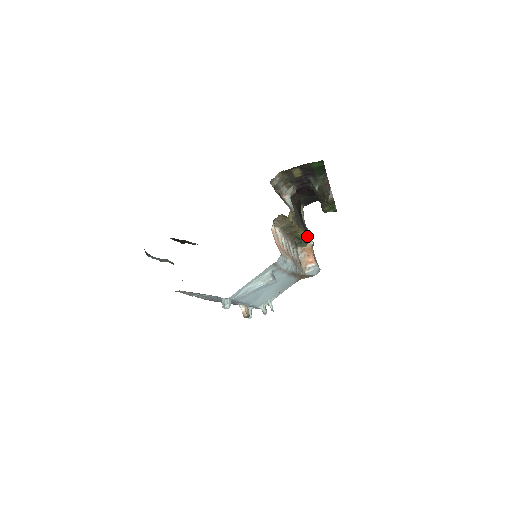
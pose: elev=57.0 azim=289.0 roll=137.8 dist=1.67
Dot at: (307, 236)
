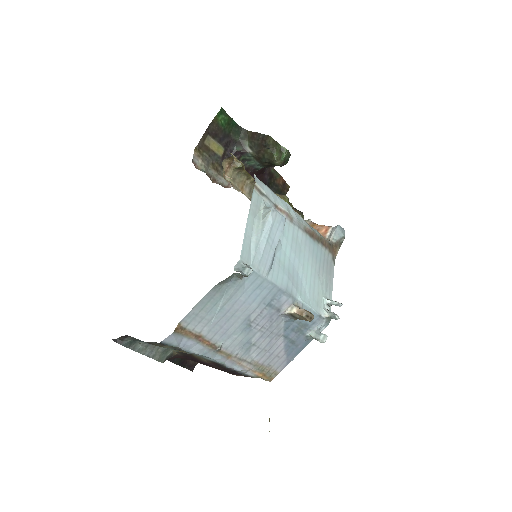
Dot at: (290, 203)
